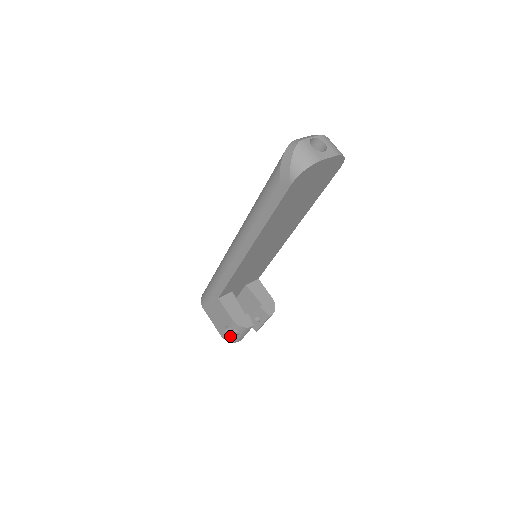
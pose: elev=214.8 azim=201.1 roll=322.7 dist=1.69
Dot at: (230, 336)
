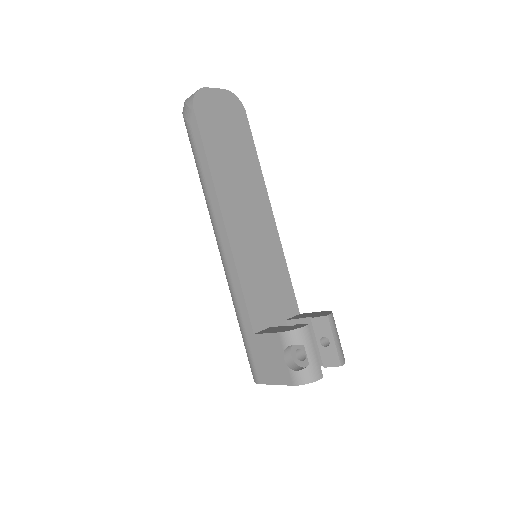
Dot at: (299, 370)
